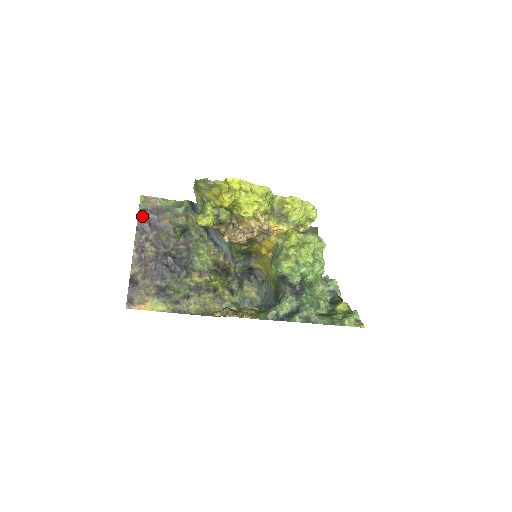
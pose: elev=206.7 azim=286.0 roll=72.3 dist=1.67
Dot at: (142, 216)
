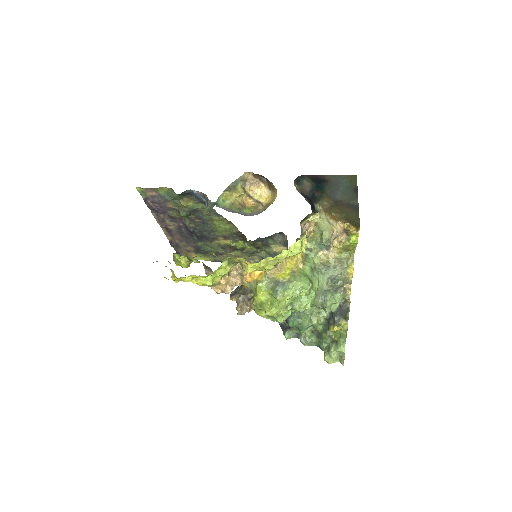
Dot at: (148, 204)
